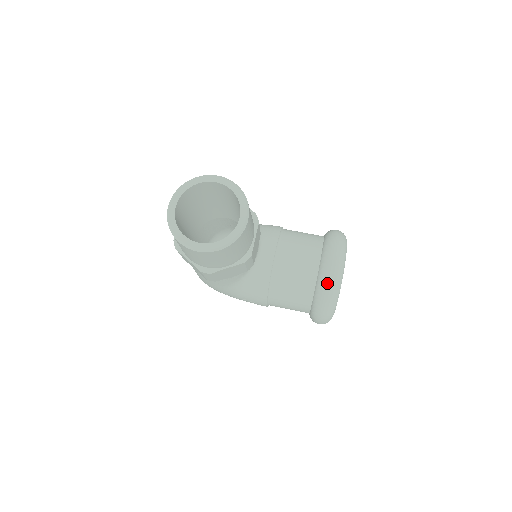
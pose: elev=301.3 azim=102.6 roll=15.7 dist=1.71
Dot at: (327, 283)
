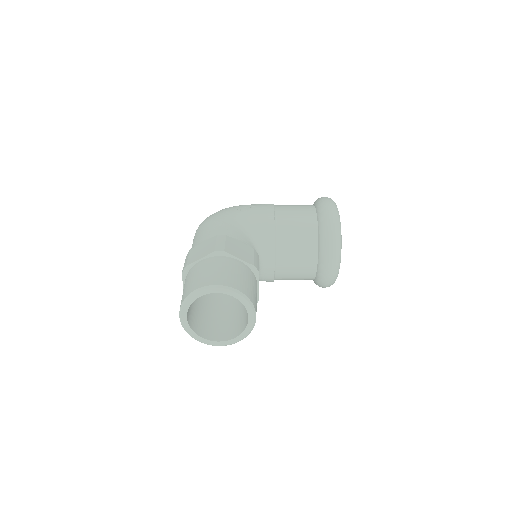
Dot at: (327, 279)
